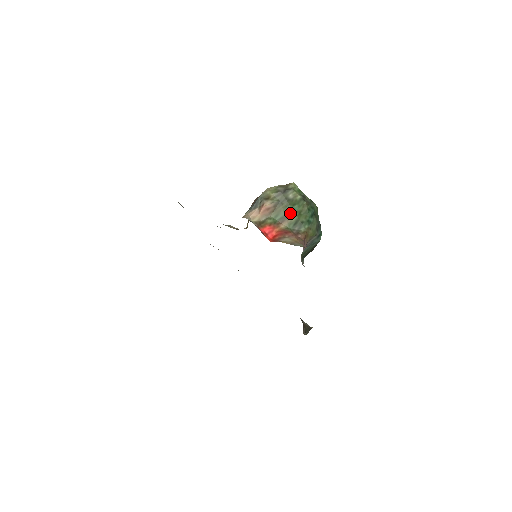
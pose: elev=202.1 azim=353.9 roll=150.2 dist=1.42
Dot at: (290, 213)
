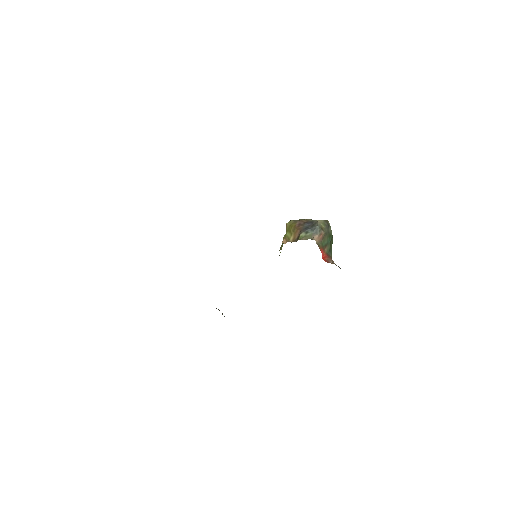
Dot at: (328, 242)
